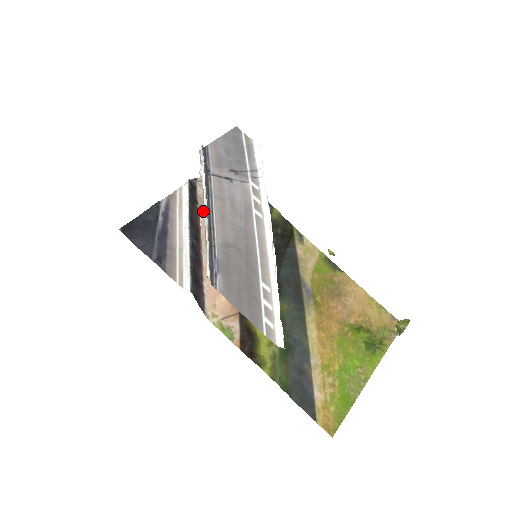
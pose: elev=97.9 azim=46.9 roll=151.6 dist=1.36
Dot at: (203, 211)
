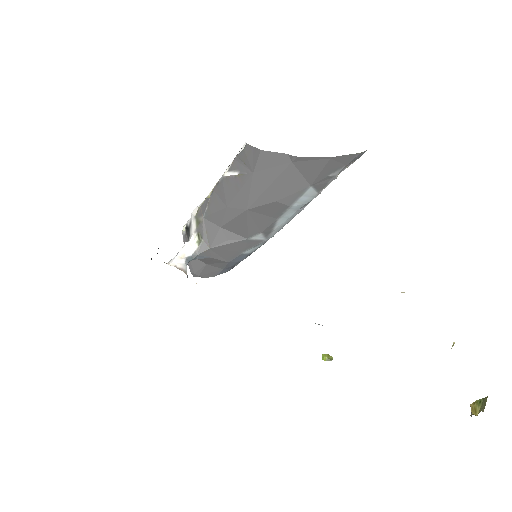
Dot at: (168, 263)
